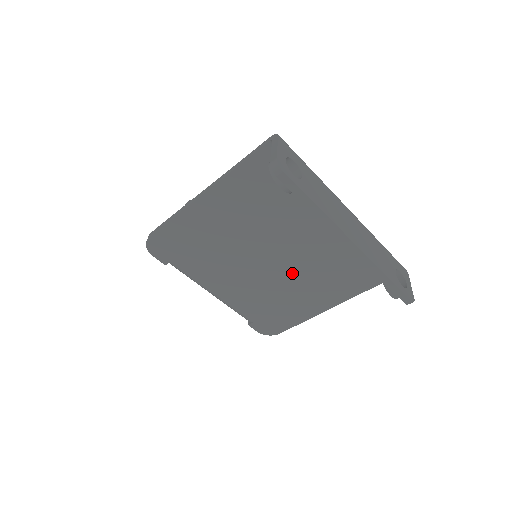
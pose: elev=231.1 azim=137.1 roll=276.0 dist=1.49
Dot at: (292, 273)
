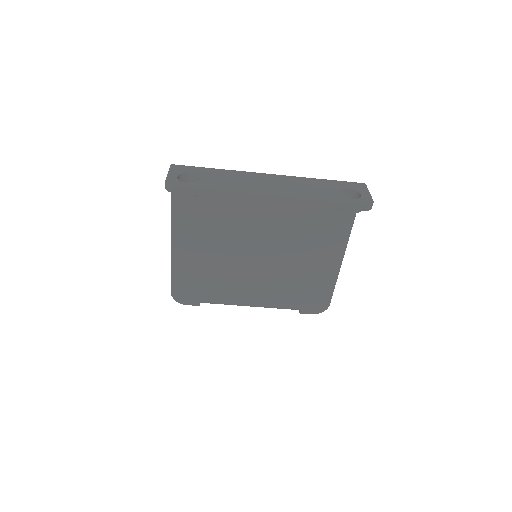
Dot at: (284, 250)
